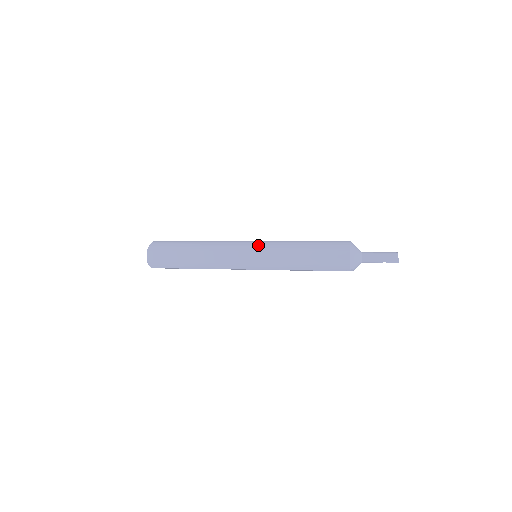
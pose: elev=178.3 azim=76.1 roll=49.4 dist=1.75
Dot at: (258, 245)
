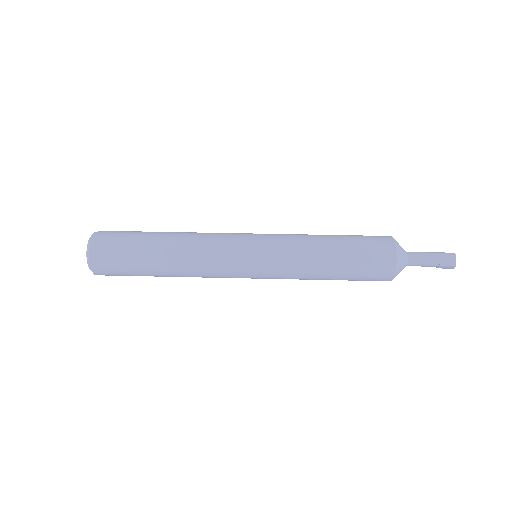
Dot at: (262, 261)
